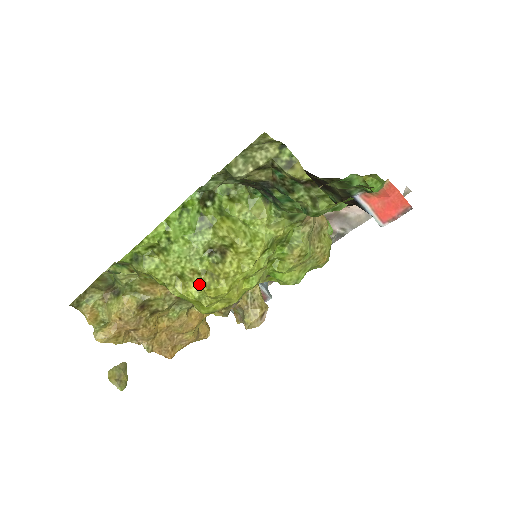
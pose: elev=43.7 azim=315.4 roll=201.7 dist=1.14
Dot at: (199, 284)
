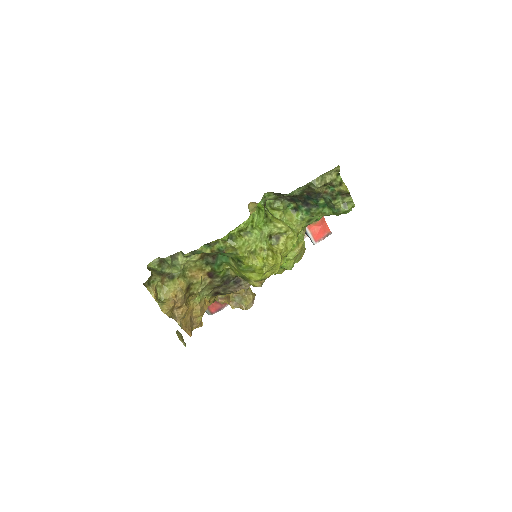
Dot at: (263, 257)
